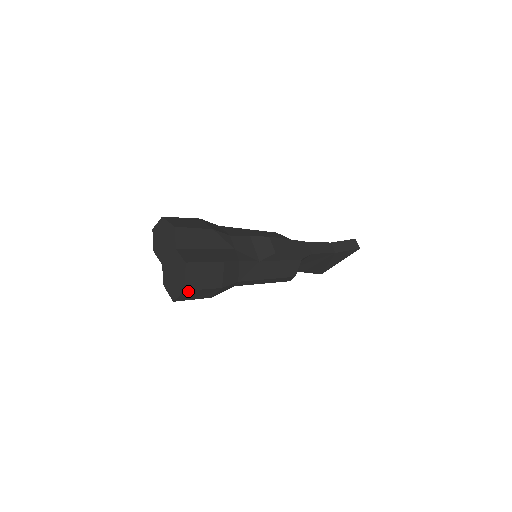
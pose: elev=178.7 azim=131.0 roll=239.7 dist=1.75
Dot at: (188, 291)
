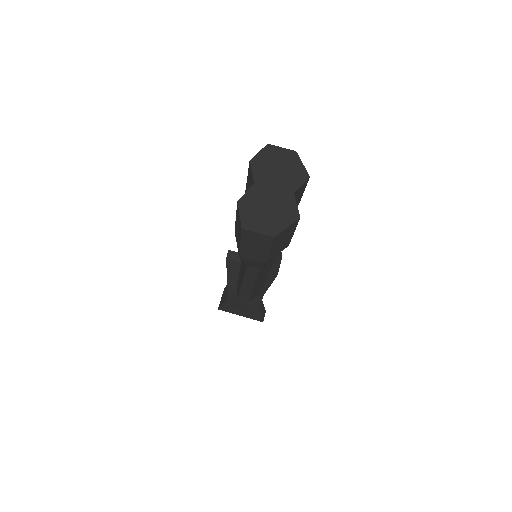
Dot at: (271, 239)
